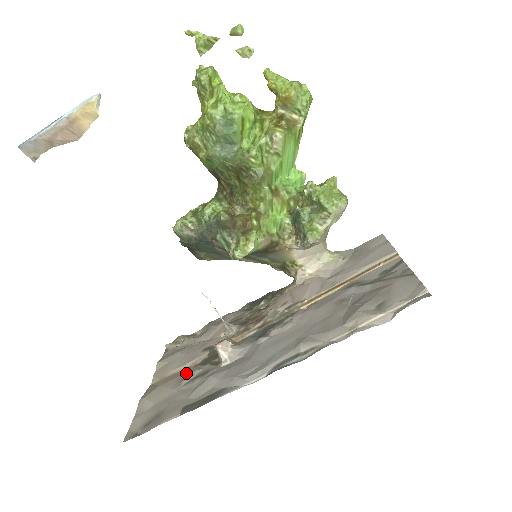
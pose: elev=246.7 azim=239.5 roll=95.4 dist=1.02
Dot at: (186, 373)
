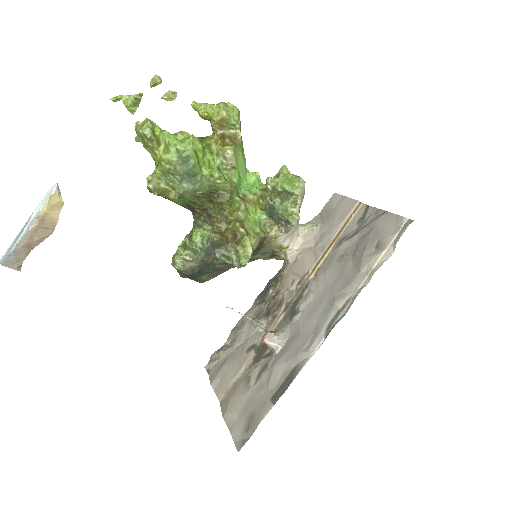
Dot at: (247, 376)
